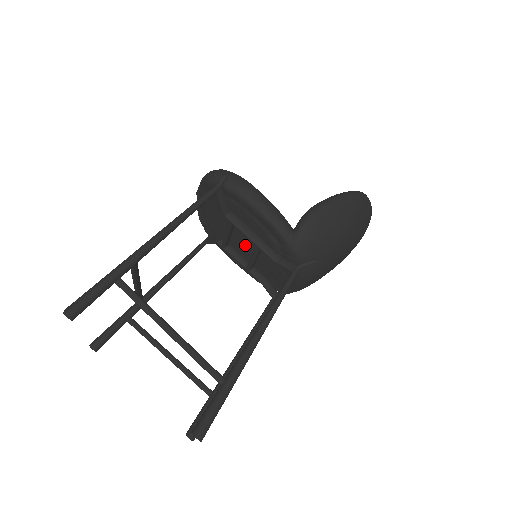
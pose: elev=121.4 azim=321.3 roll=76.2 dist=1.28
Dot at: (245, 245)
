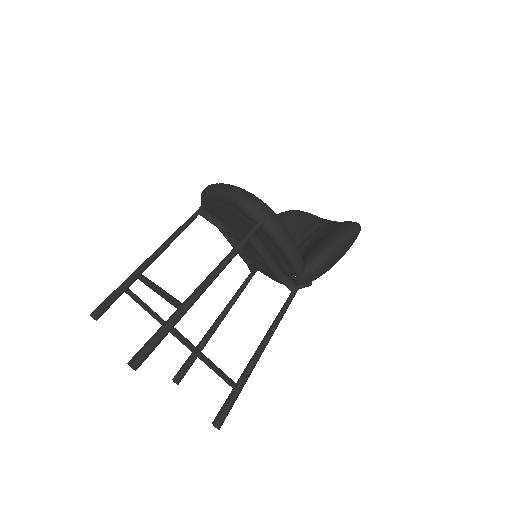
Dot at: (248, 244)
